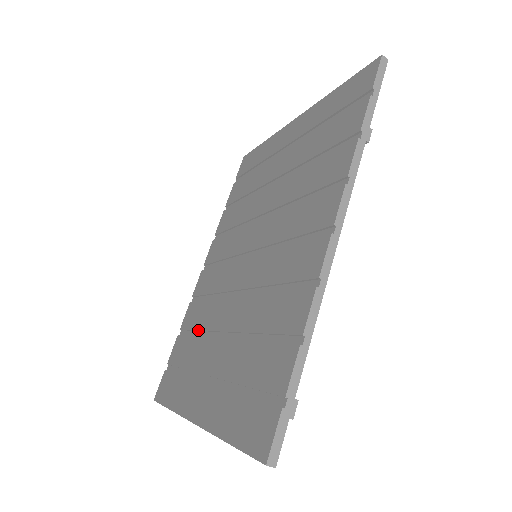
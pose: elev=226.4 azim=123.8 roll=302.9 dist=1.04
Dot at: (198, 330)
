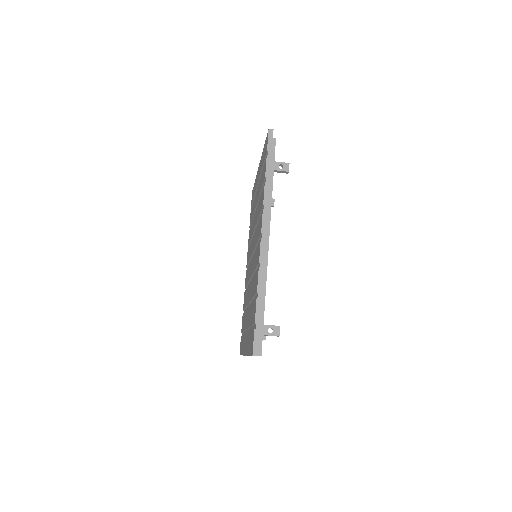
Dot at: (245, 307)
